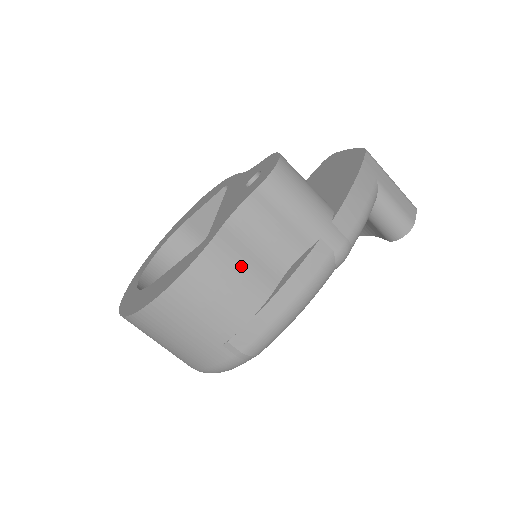
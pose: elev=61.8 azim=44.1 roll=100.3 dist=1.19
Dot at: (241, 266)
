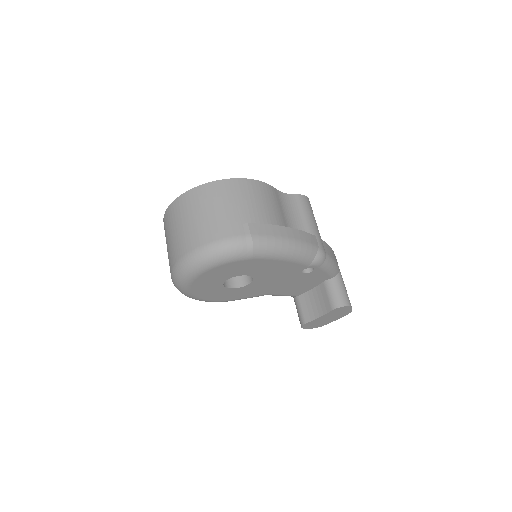
Dot at: (276, 205)
